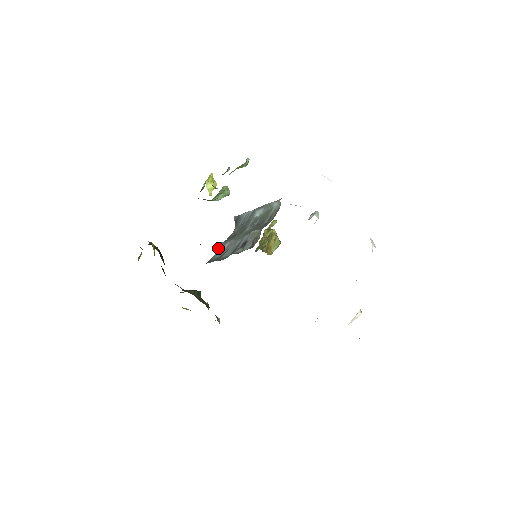
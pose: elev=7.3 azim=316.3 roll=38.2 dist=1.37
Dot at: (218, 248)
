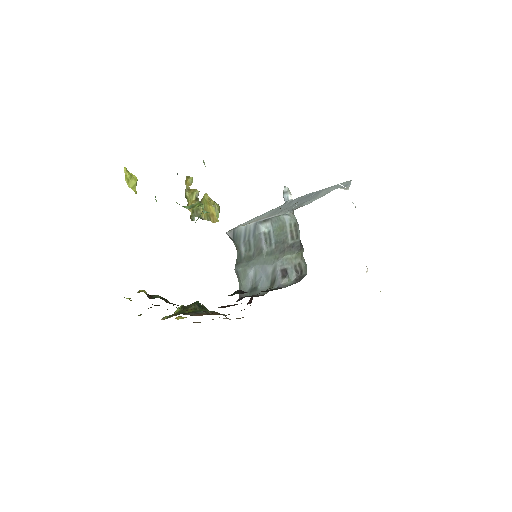
Dot at: (240, 276)
